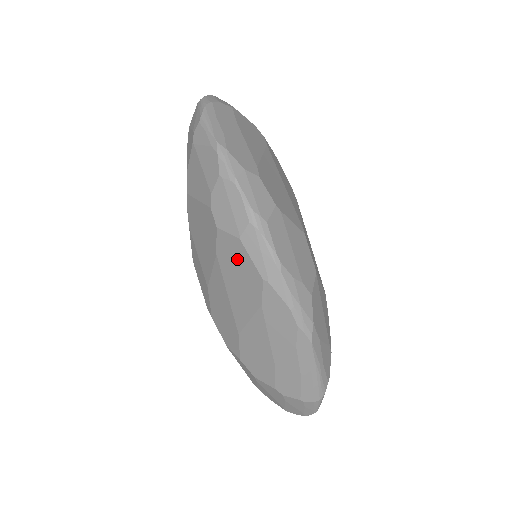
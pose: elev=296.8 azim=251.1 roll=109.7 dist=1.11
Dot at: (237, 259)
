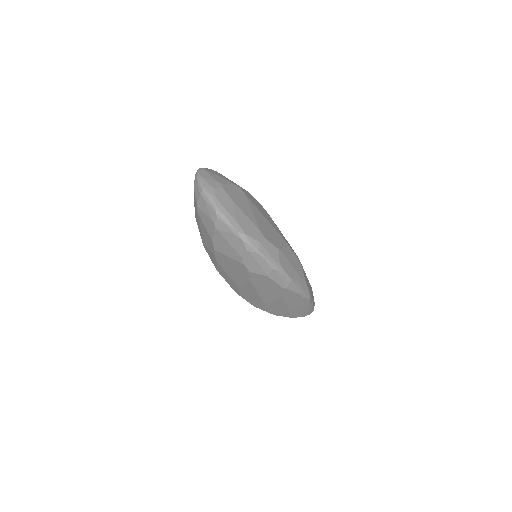
Dot at: (265, 282)
